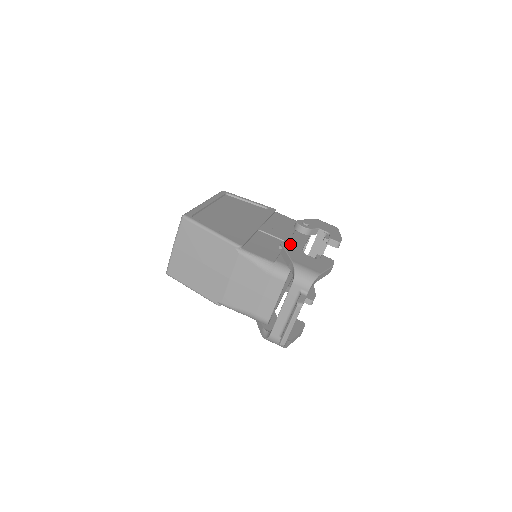
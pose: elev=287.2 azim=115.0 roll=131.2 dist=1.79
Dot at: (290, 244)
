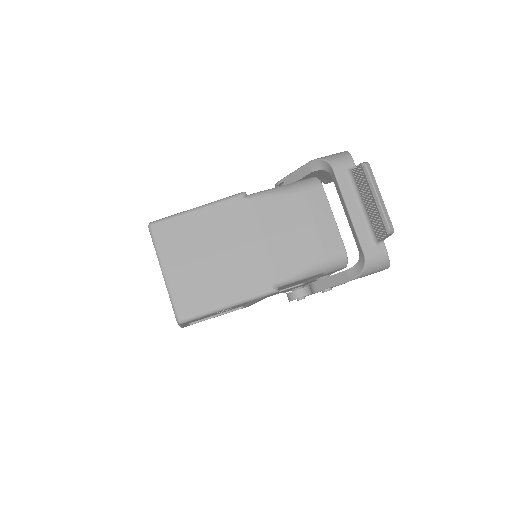
Dot at: occluded
